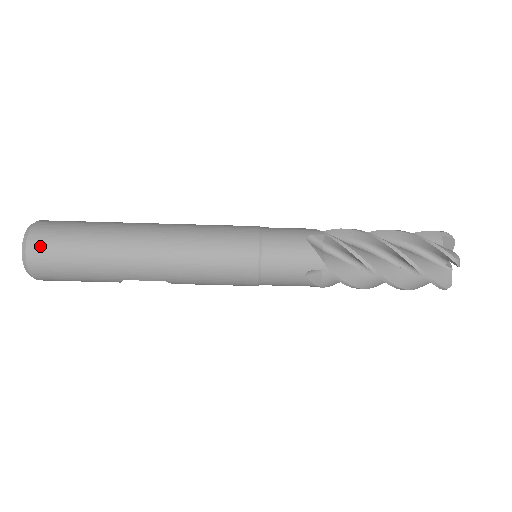
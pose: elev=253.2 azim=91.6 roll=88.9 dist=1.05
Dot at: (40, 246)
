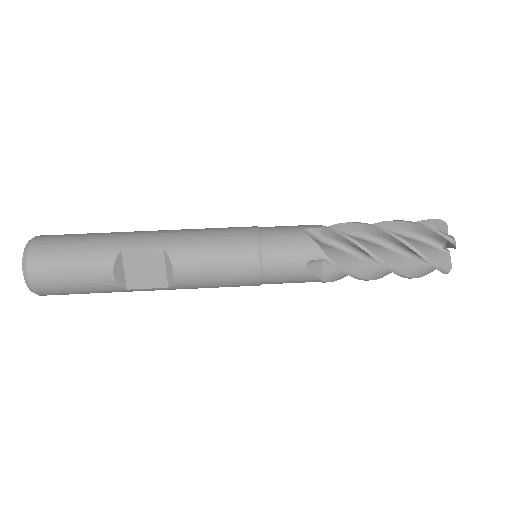
Dot at: (53, 235)
